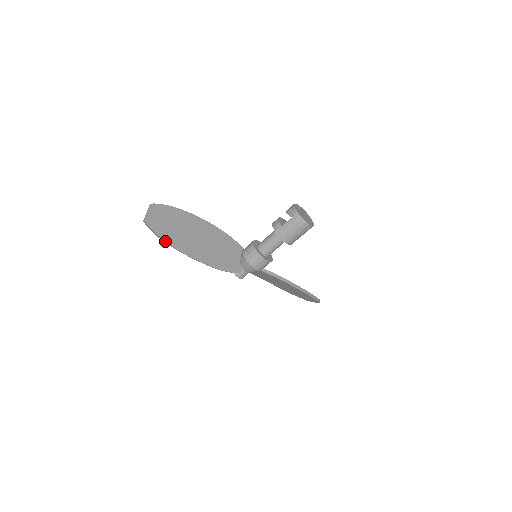
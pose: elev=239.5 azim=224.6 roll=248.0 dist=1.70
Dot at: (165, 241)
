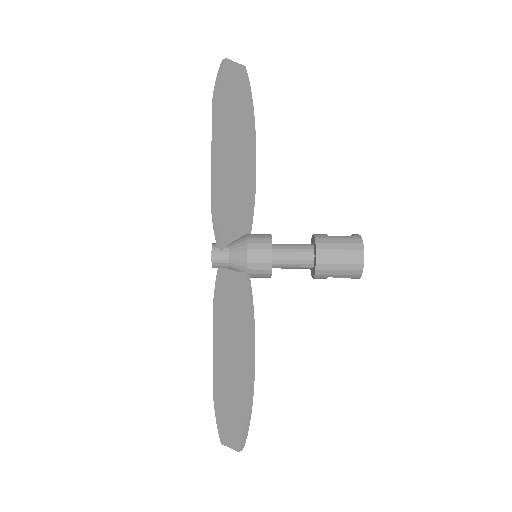
Dot at: (216, 95)
